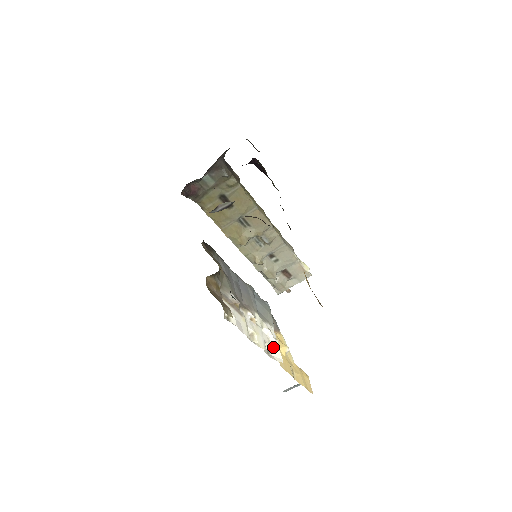
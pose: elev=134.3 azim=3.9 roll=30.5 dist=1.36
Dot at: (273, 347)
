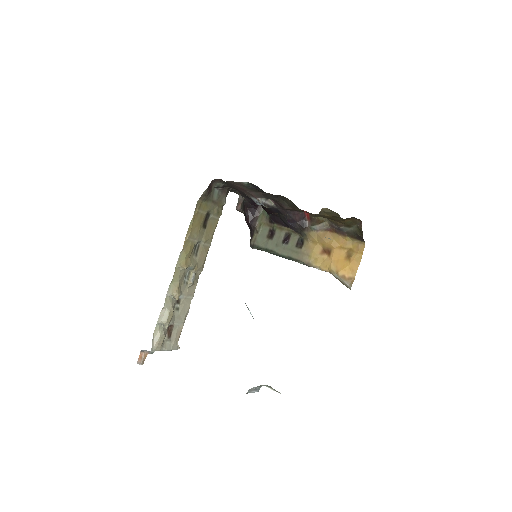
Dot at: occluded
